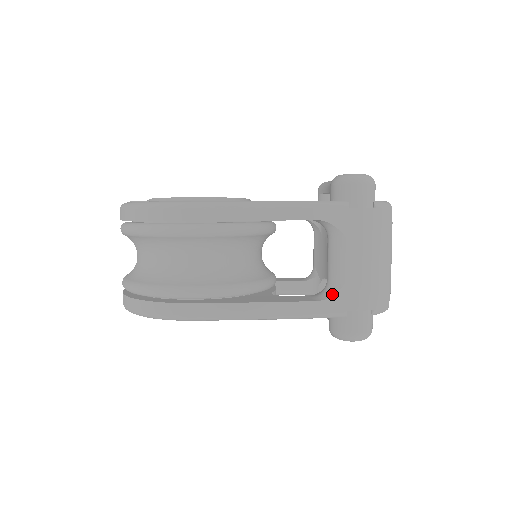
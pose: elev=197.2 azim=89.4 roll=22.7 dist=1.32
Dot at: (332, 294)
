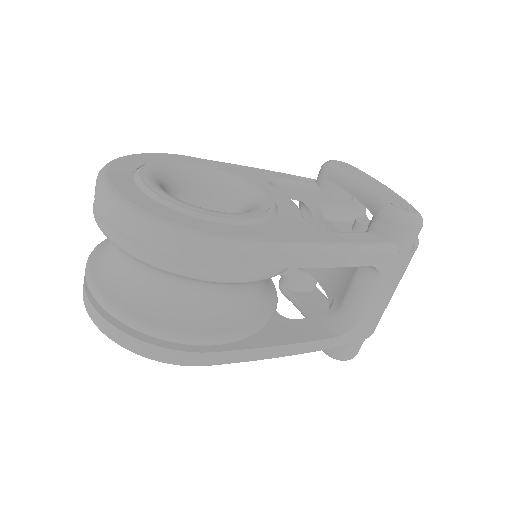
Dot at: (348, 329)
